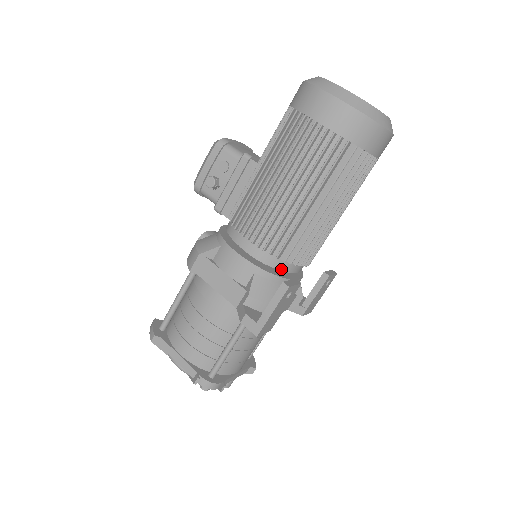
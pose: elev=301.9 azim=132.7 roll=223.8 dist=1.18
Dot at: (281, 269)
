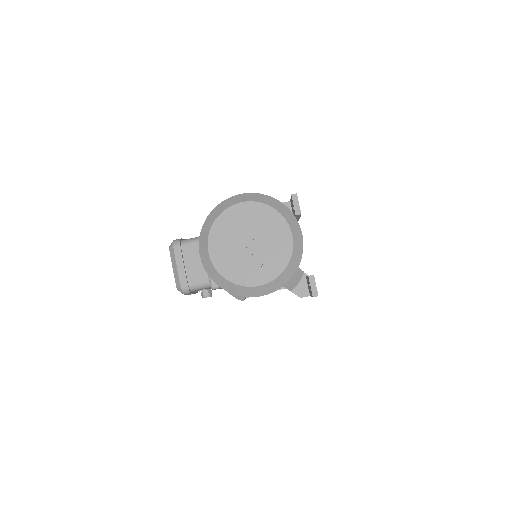
Dot at: occluded
